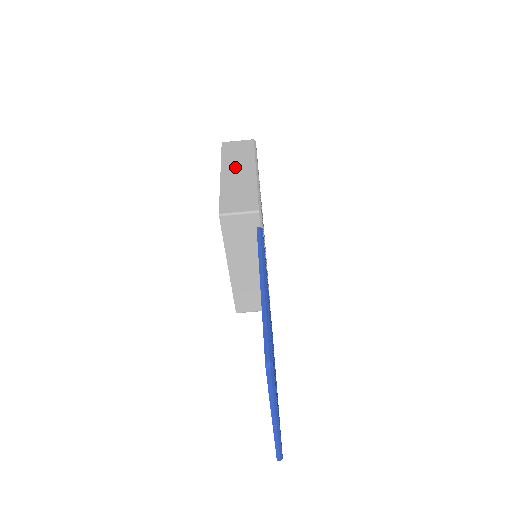
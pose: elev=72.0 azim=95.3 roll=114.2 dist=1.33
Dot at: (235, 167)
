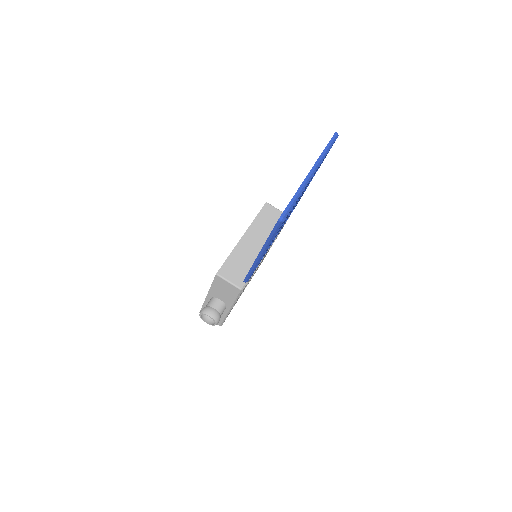
Dot at: occluded
